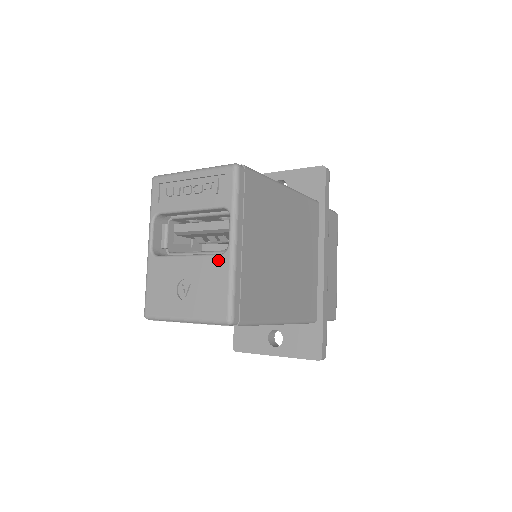
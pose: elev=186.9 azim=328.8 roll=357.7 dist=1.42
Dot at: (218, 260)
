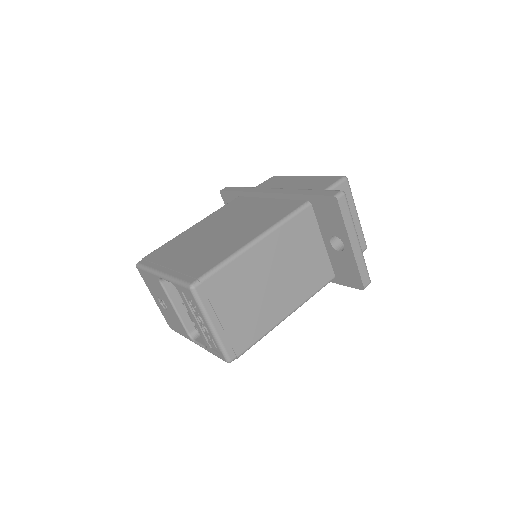
Dot at: (185, 332)
